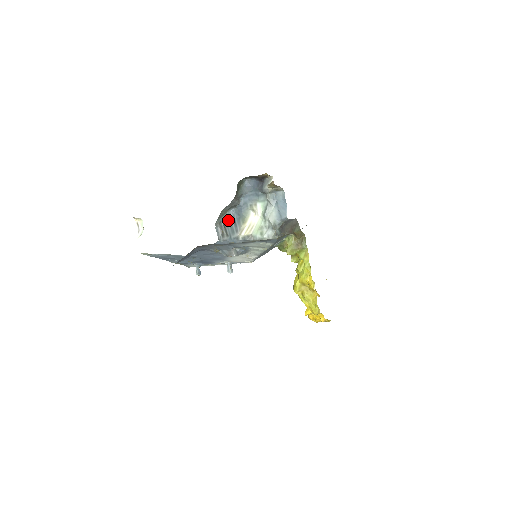
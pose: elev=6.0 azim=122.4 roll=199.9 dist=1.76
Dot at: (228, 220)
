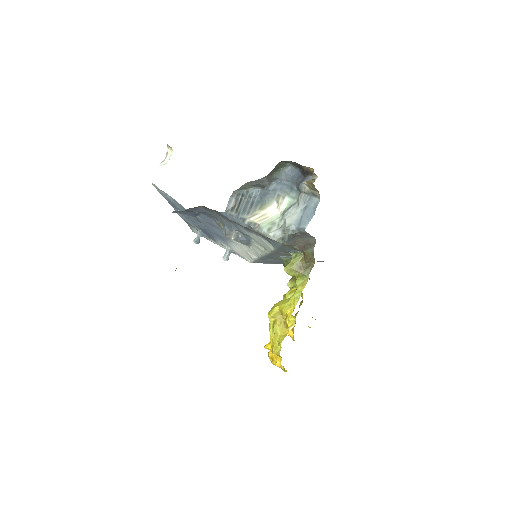
Dot at: (248, 197)
